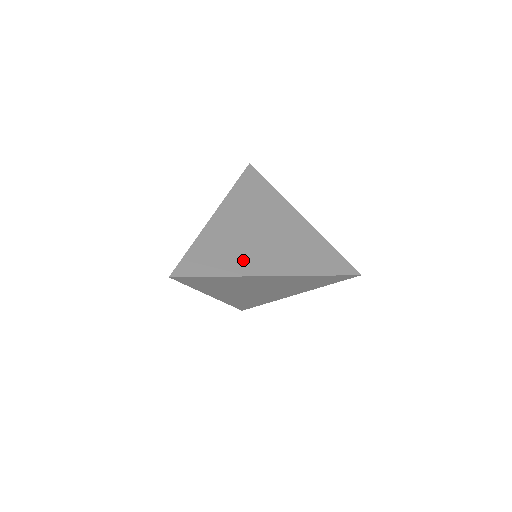
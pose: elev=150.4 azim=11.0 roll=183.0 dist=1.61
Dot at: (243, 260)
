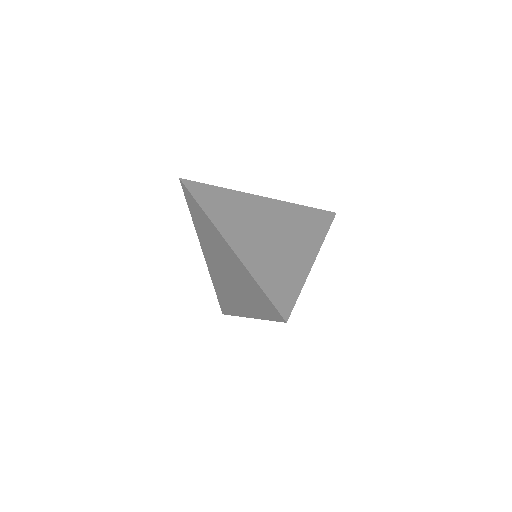
Dot at: (231, 222)
